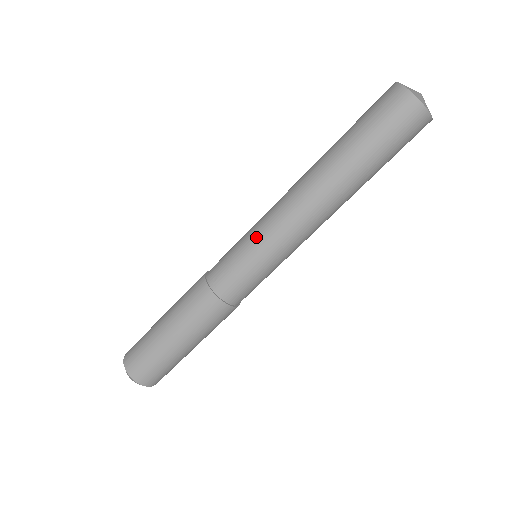
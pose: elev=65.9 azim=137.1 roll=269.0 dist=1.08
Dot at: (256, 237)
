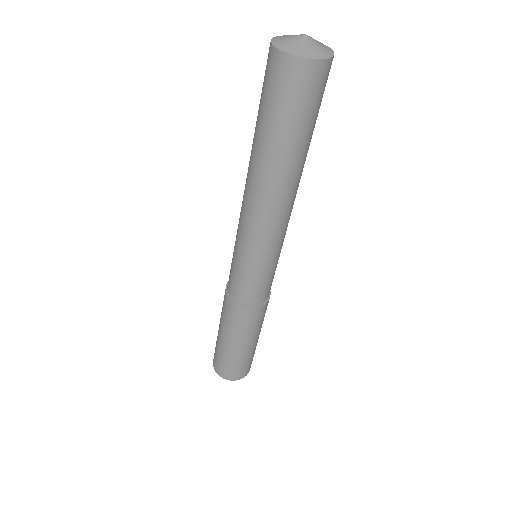
Dot at: (236, 242)
